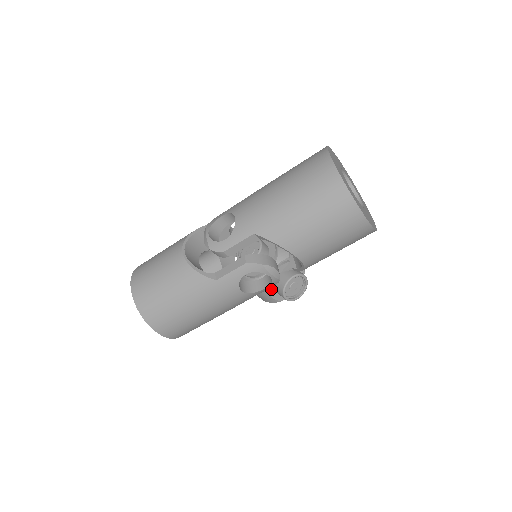
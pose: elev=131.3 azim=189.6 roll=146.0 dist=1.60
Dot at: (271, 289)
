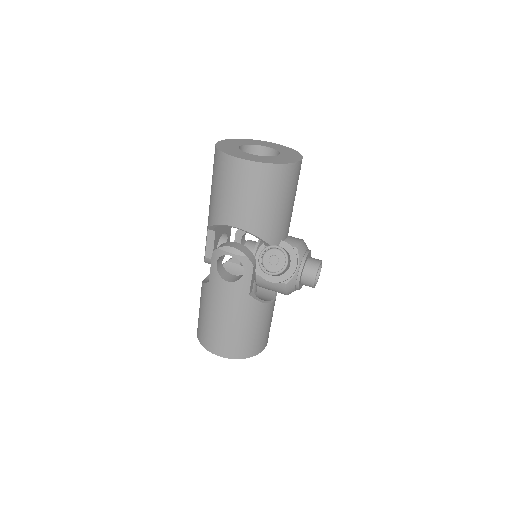
Dot at: (262, 273)
